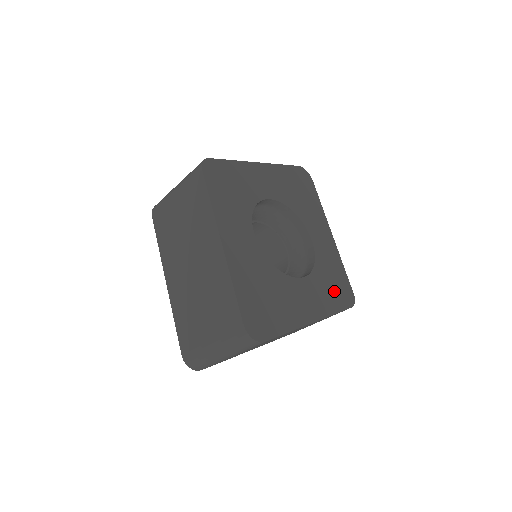
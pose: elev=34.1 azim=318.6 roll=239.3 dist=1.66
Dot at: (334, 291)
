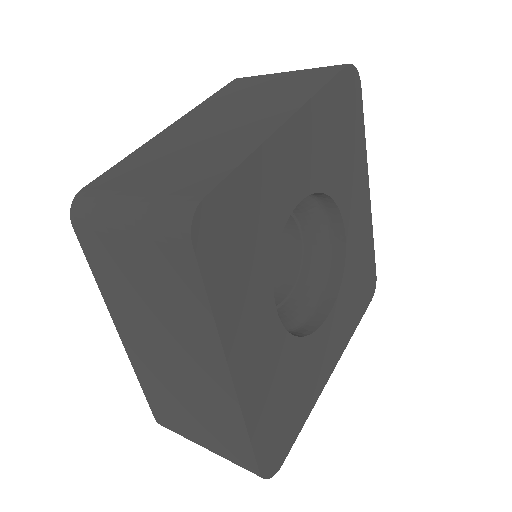
Dot at: (358, 296)
